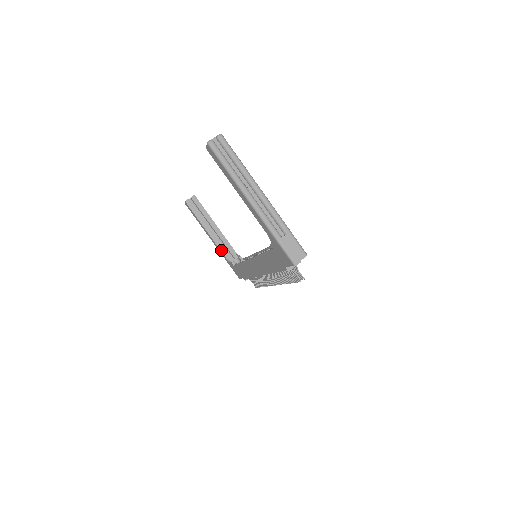
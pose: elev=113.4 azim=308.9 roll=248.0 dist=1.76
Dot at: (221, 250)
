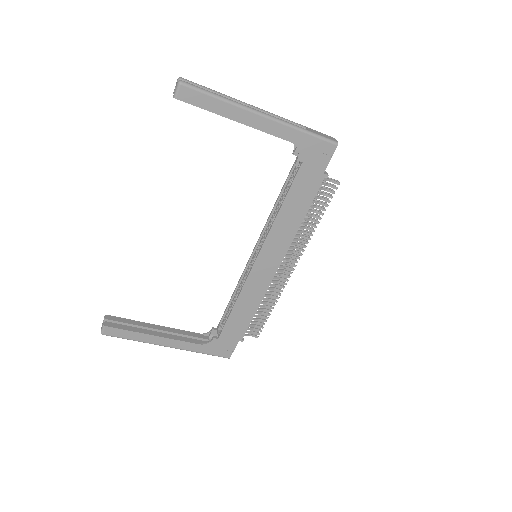
Dot at: (188, 342)
